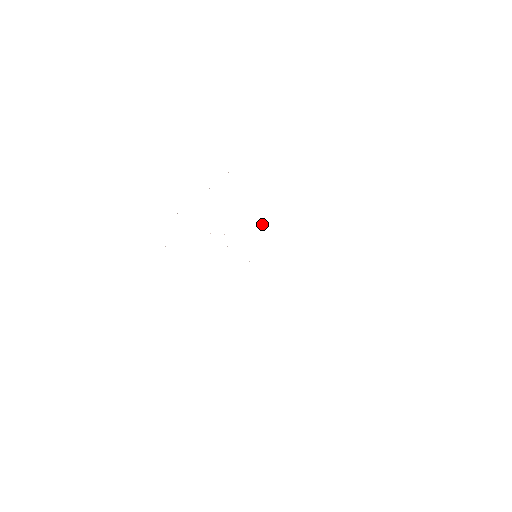
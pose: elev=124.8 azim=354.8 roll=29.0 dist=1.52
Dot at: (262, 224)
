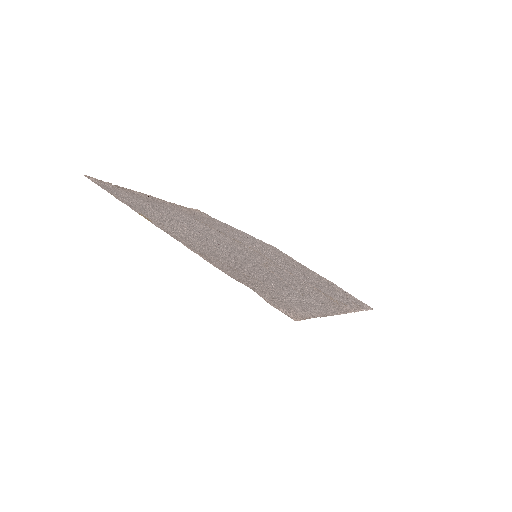
Dot at: (263, 272)
